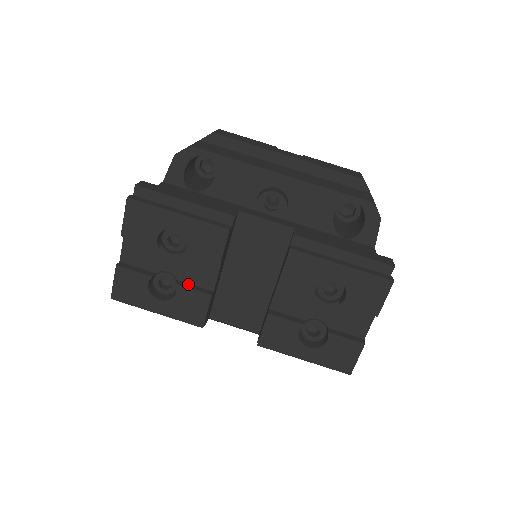
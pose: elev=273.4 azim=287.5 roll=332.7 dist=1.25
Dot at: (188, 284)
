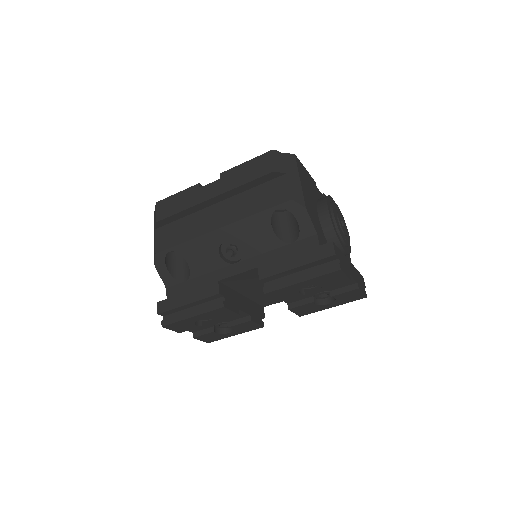
Dot at: (234, 321)
